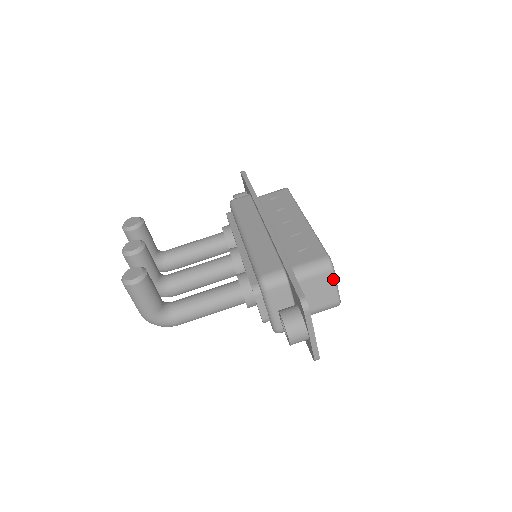
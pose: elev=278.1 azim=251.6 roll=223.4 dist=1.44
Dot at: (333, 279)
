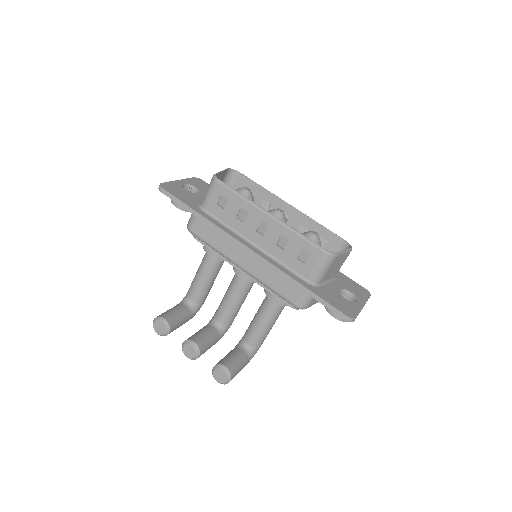
Dot at: (340, 256)
